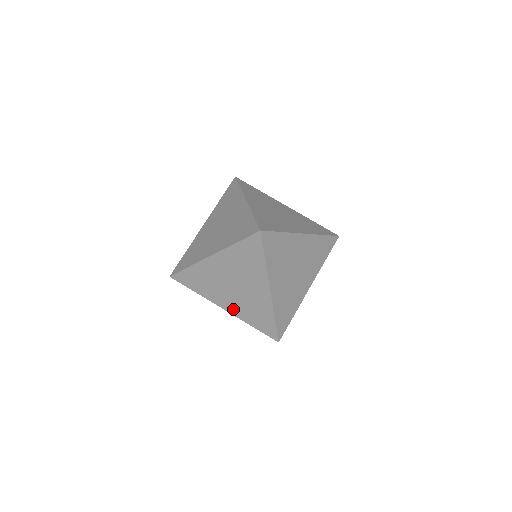
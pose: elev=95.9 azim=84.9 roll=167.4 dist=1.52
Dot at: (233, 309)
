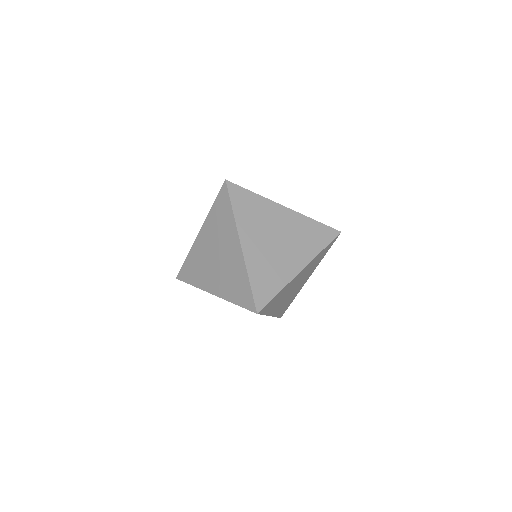
Dot at: occluded
